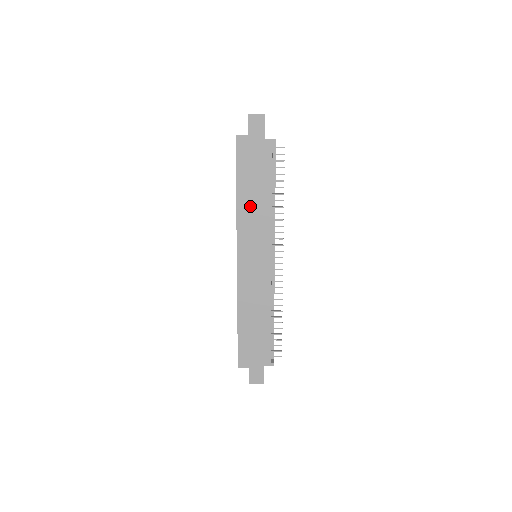
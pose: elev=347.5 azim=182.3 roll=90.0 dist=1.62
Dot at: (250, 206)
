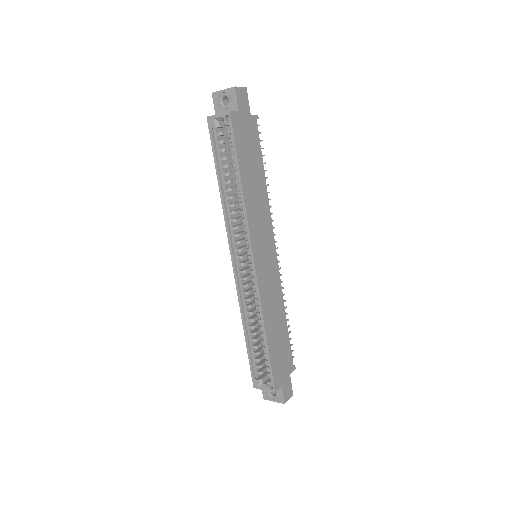
Dot at: (253, 196)
